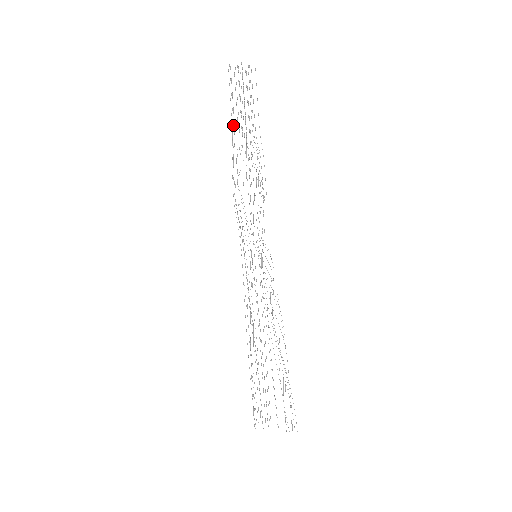
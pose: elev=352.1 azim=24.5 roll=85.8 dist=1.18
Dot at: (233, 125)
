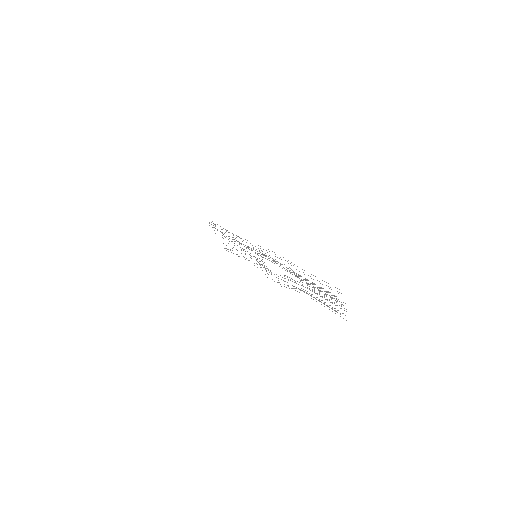
Dot at: occluded
